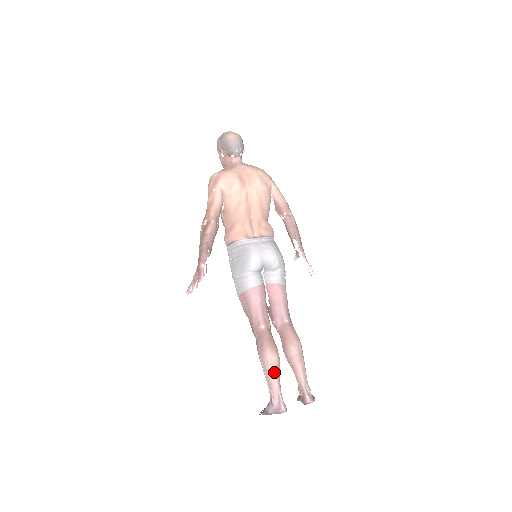
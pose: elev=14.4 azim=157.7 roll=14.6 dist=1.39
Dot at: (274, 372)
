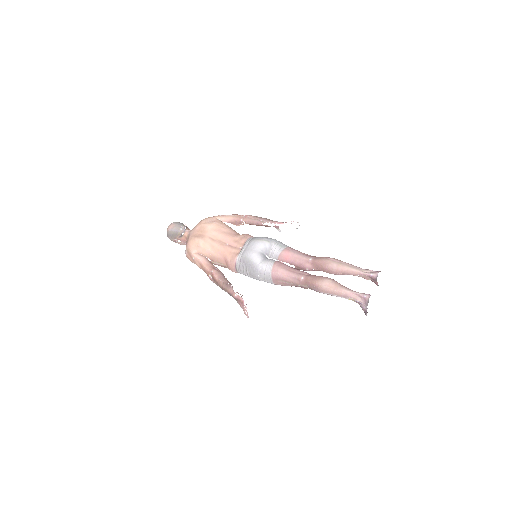
Dot at: (337, 288)
